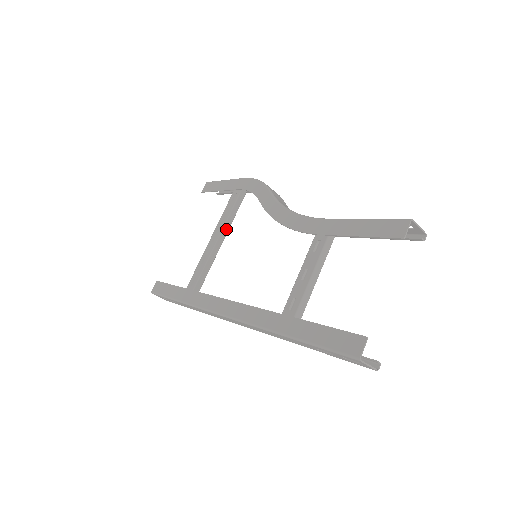
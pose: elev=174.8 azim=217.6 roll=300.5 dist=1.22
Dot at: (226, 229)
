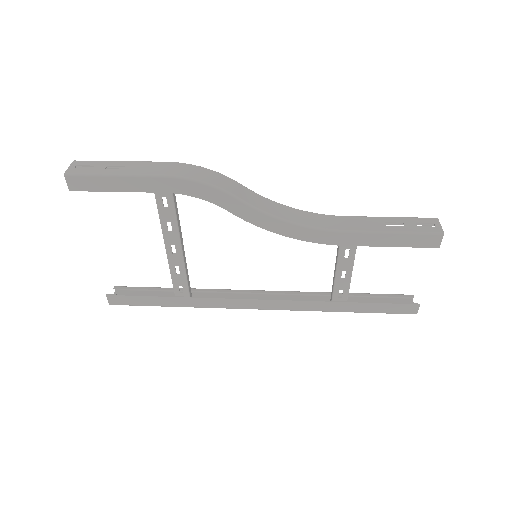
Dot at: (181, 235)
